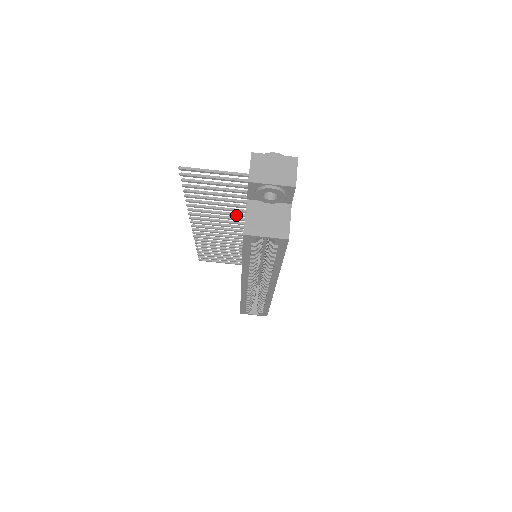
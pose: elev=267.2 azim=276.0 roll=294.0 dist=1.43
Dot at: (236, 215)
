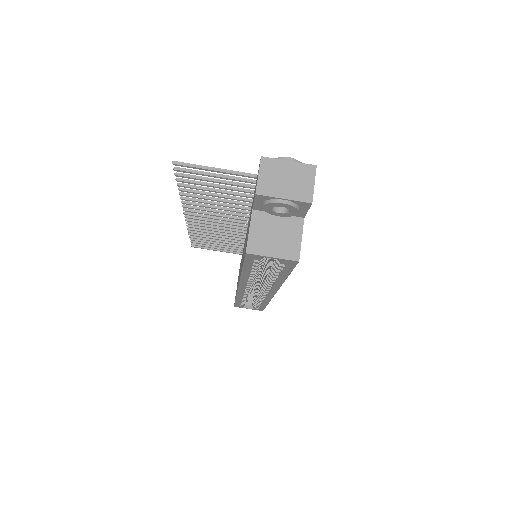
Dot at: (236, 211)
